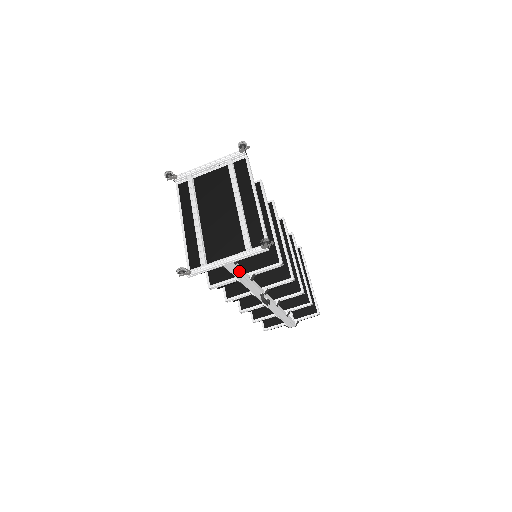
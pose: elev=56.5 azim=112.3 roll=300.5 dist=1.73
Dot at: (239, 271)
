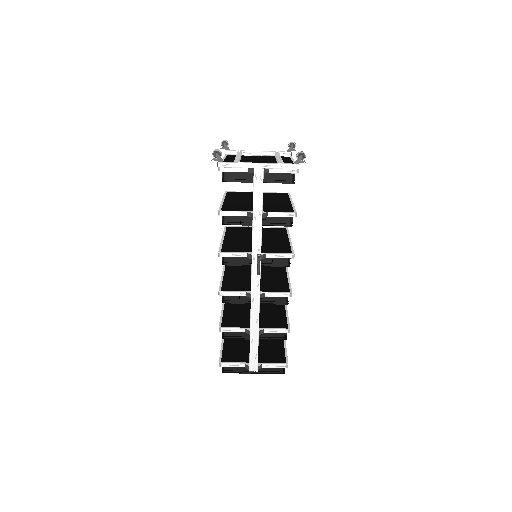
Dot at: (260, 192)
